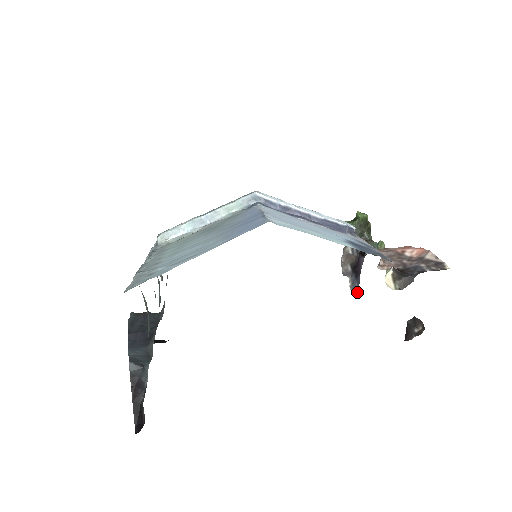
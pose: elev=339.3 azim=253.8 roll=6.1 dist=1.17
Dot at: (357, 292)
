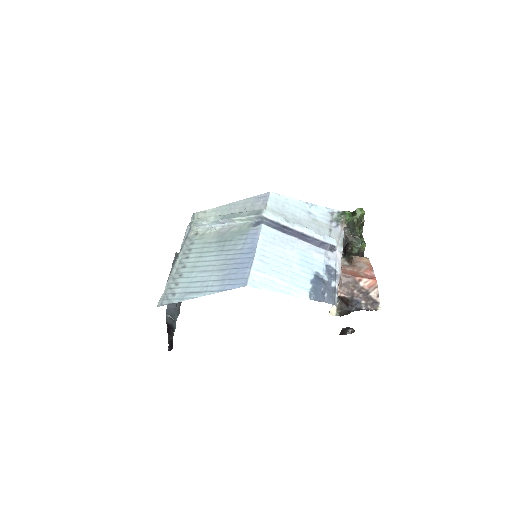
Dot at: occluded
